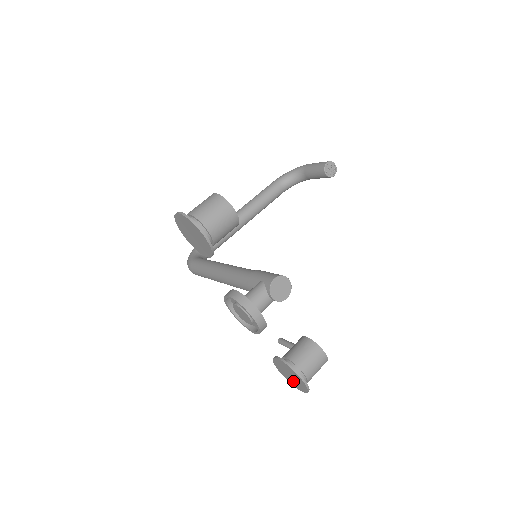
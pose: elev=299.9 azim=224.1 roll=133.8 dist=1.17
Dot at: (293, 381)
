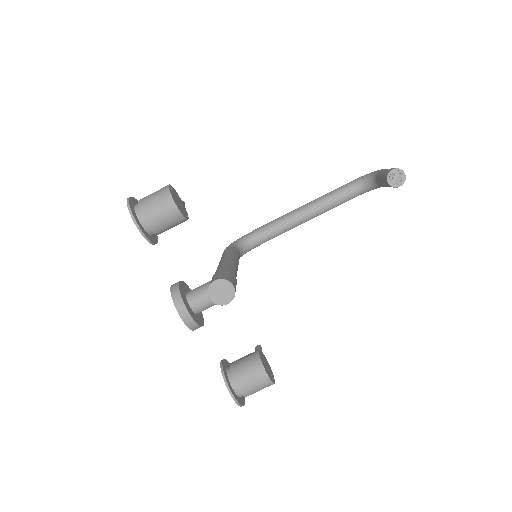
Dot at: occluded
